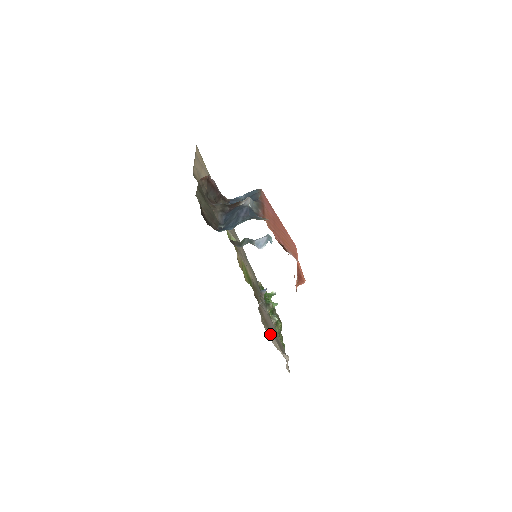
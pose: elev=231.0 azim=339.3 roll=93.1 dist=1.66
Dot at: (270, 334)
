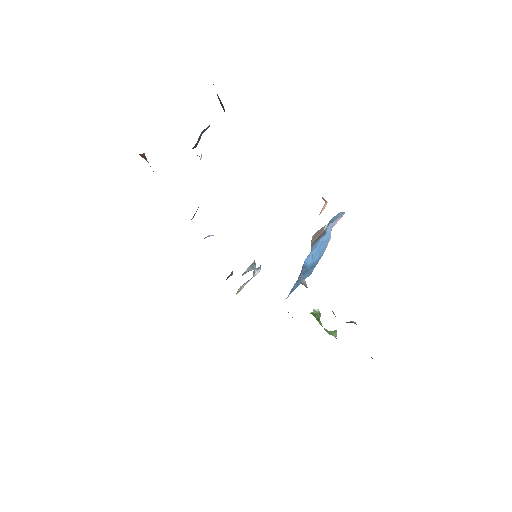
Dot at: occluded
